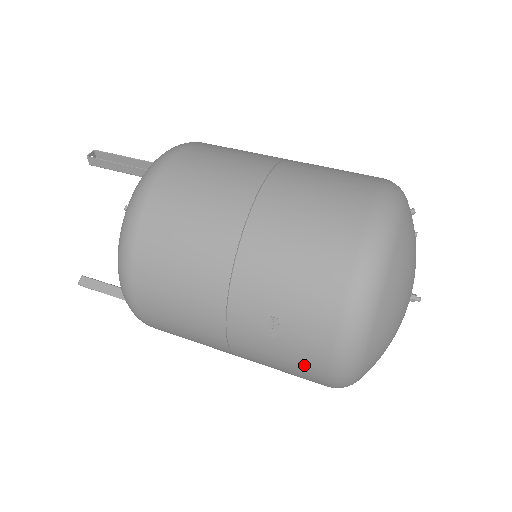
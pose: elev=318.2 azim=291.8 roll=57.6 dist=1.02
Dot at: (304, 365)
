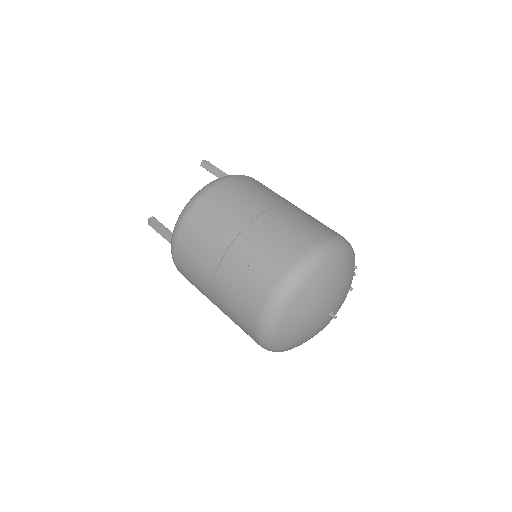
Dot at: (253, 296)
